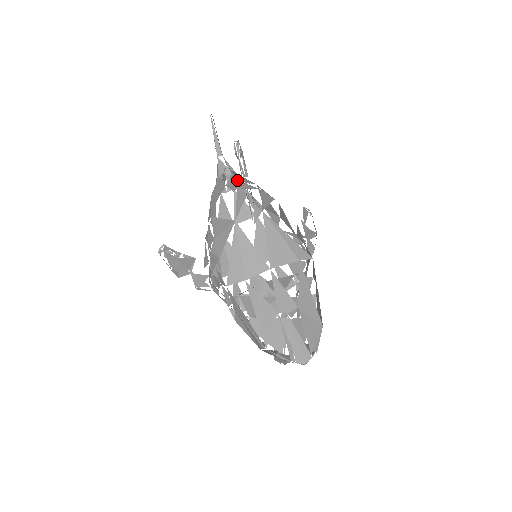
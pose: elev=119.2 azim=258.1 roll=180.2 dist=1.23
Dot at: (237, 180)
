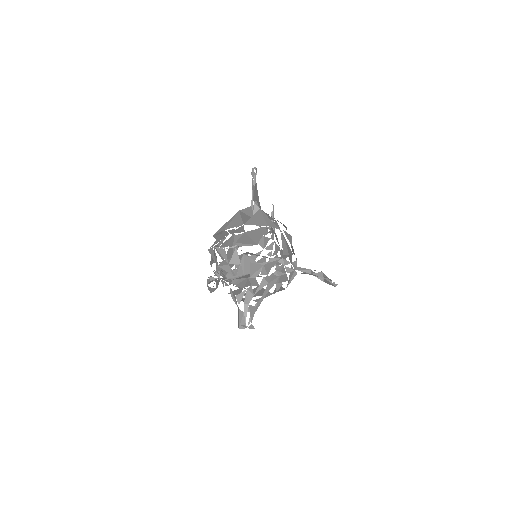
Dot at: occluded
